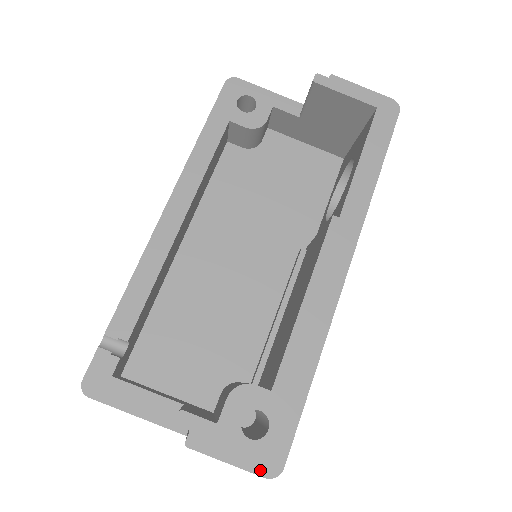
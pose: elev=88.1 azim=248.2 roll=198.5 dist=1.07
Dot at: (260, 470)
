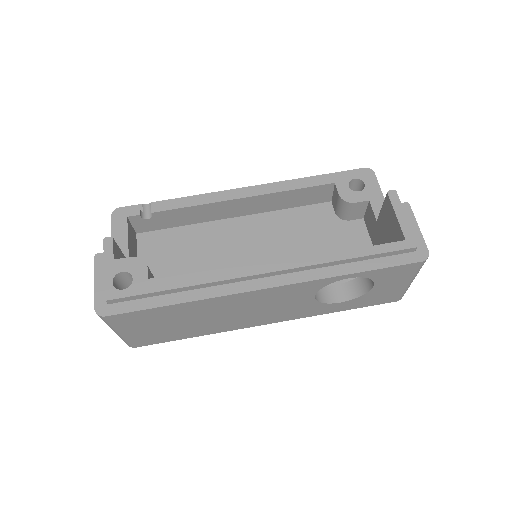
Dot at: (98, 303)
